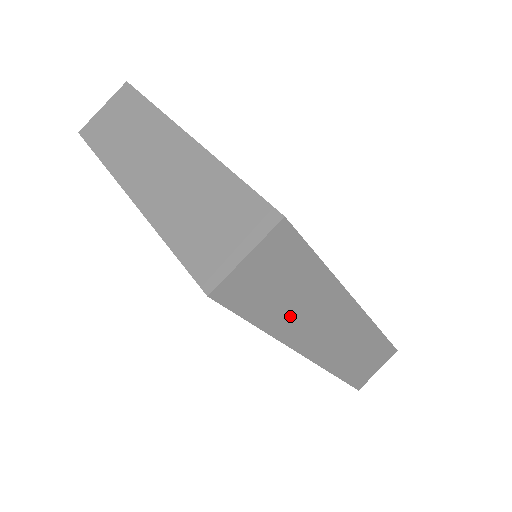
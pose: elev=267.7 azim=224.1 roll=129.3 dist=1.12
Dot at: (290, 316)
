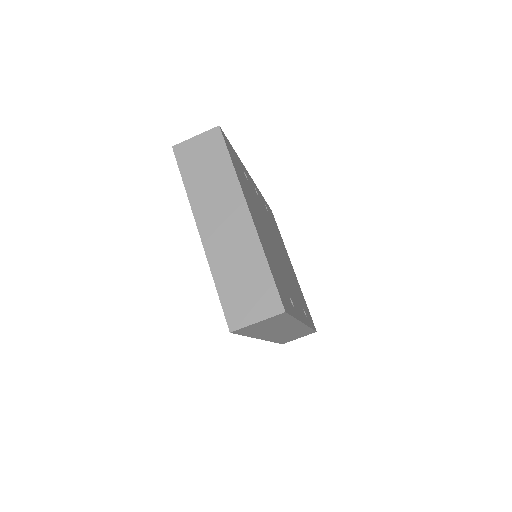
Dot at: (264, 331)
